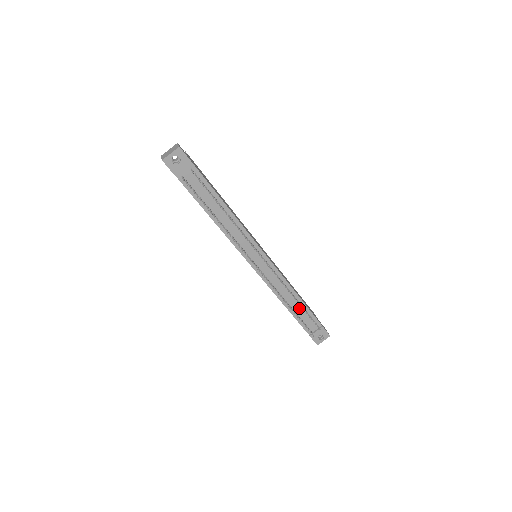
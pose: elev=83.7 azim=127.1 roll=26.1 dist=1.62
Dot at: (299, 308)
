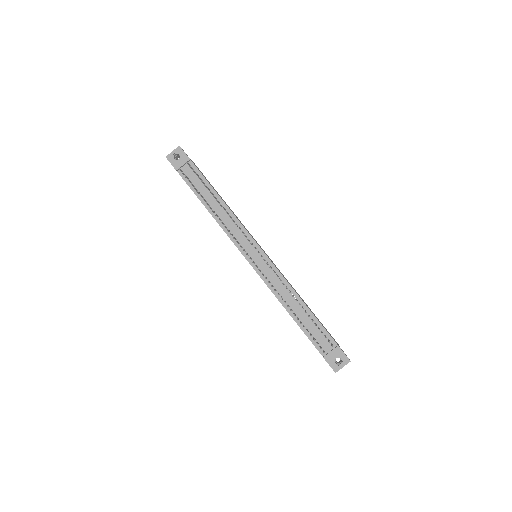
Dot at: (305, 317)
